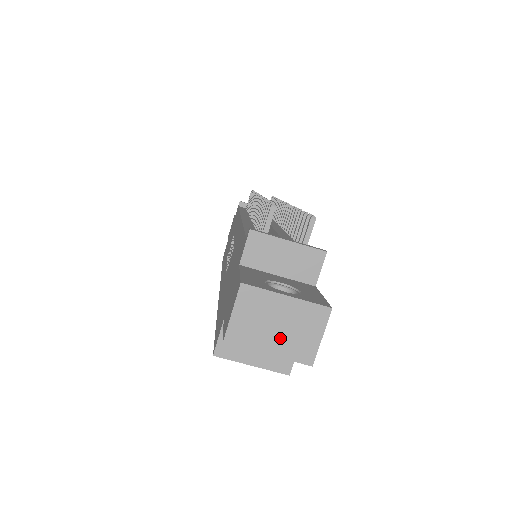
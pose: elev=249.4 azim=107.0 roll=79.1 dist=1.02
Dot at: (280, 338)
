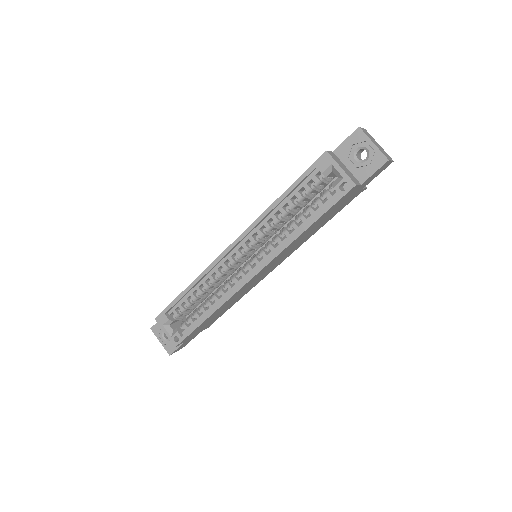
Dot at: (378, 146)
